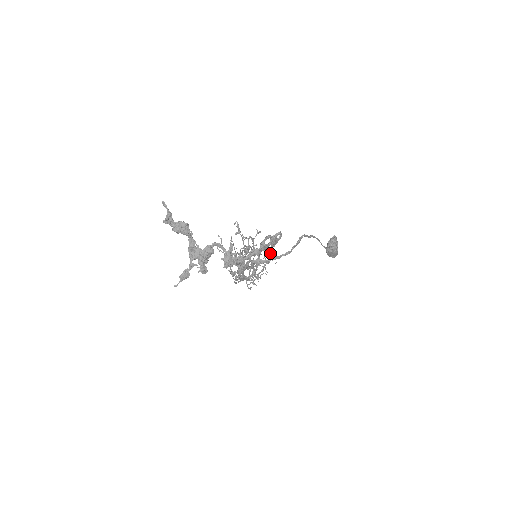
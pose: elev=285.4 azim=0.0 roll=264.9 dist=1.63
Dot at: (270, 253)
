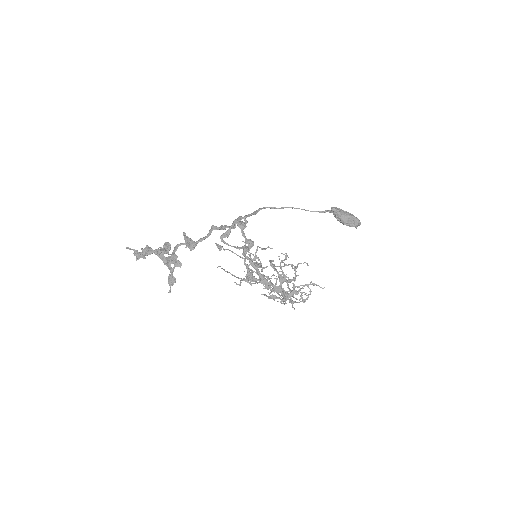
Dot at: (297, 265)
